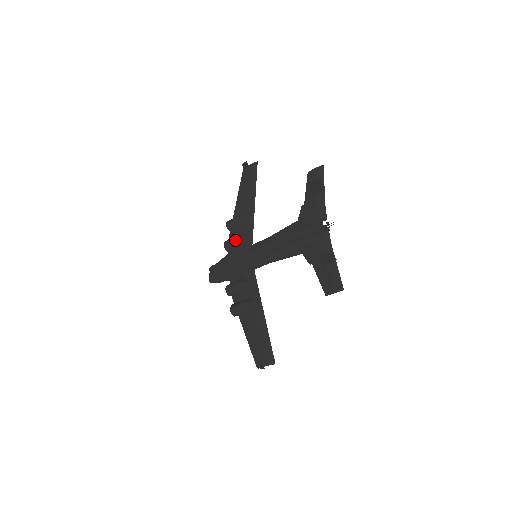
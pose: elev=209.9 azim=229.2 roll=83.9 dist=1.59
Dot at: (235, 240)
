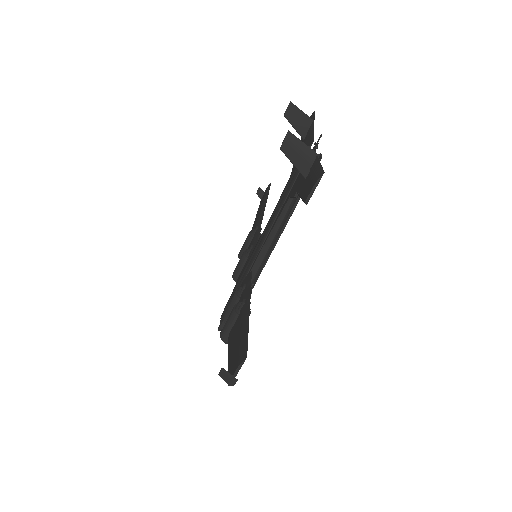
Dot at: (240, 259)
